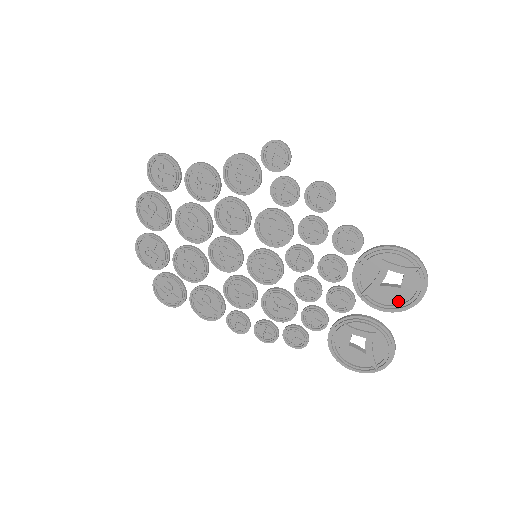
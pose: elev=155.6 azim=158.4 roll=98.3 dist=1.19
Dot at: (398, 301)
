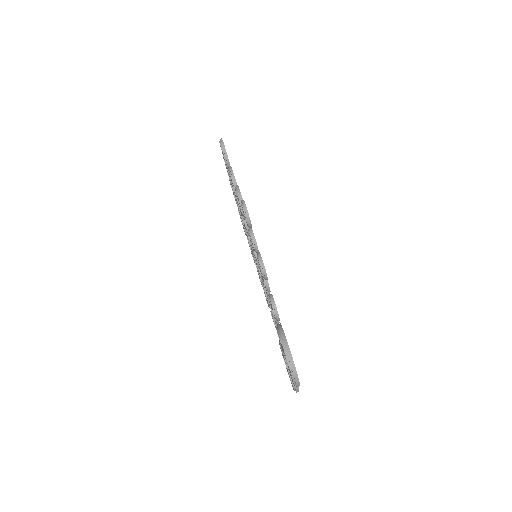
Dot at: occluded
